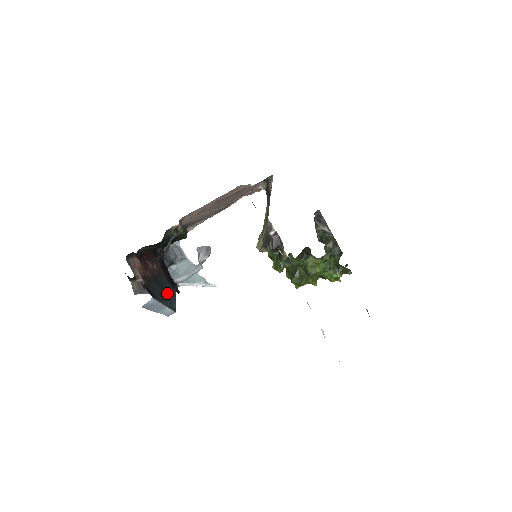
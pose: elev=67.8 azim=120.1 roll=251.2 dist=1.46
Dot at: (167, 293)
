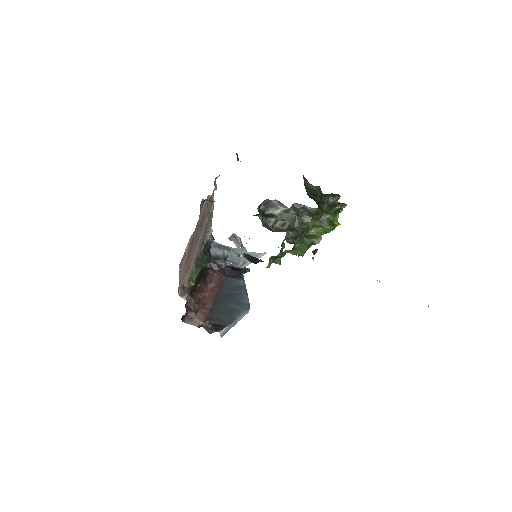
Dot at: (235, 297)
